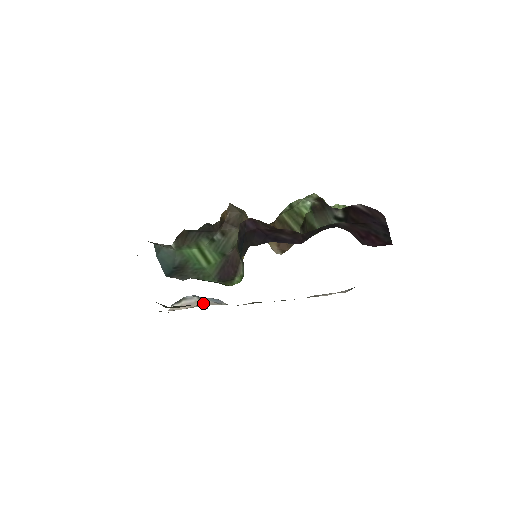
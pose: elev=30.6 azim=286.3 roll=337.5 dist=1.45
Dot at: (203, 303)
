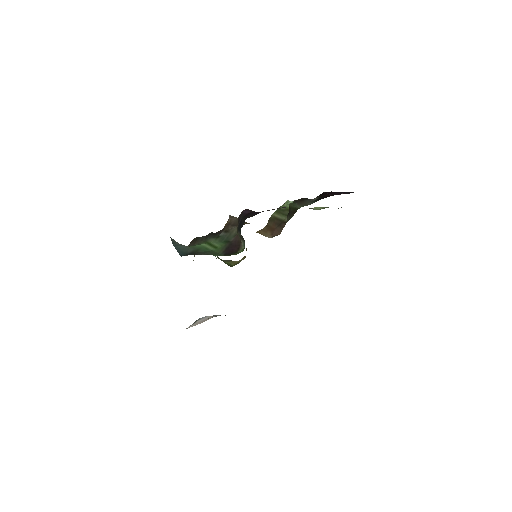
Dot at: (215, 316)
